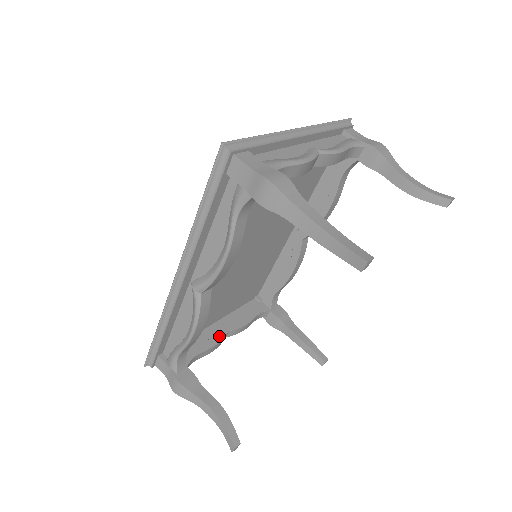
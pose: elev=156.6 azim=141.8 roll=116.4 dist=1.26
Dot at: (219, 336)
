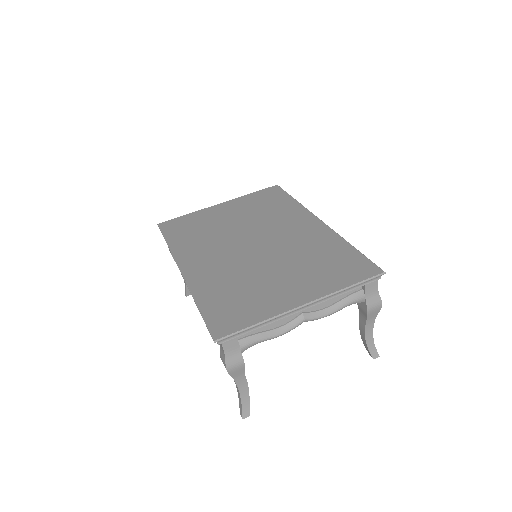
Dot at: occluded
